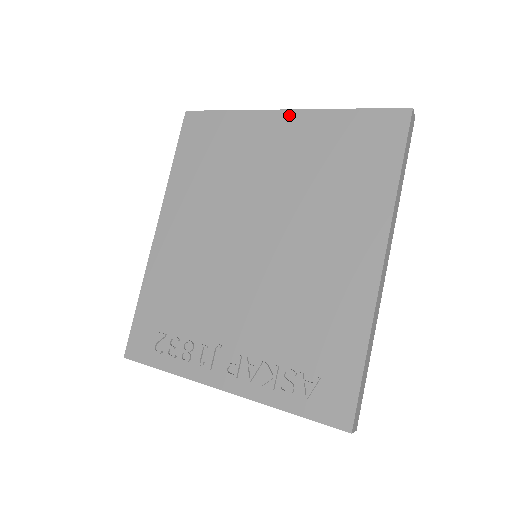
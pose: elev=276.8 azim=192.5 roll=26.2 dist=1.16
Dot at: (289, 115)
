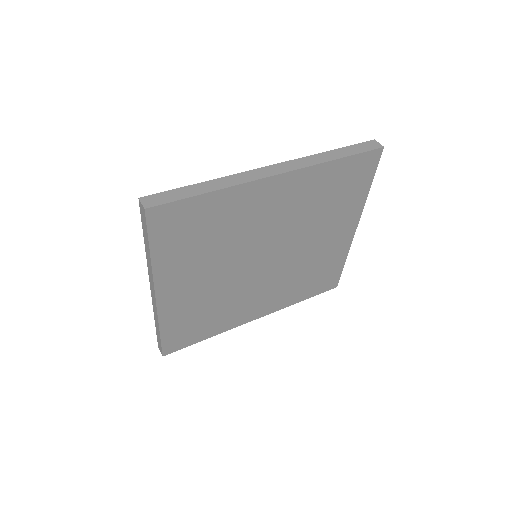
Dot at: occluded
